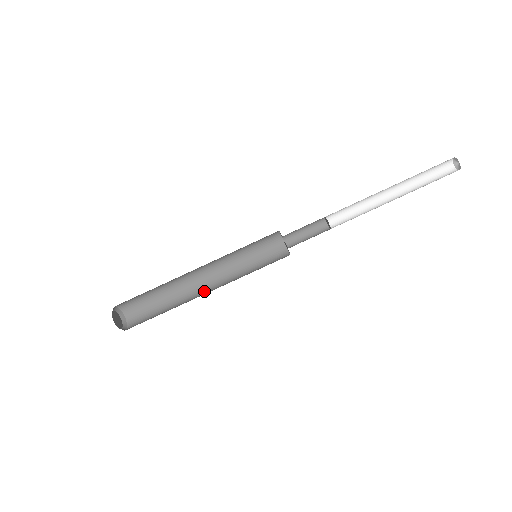
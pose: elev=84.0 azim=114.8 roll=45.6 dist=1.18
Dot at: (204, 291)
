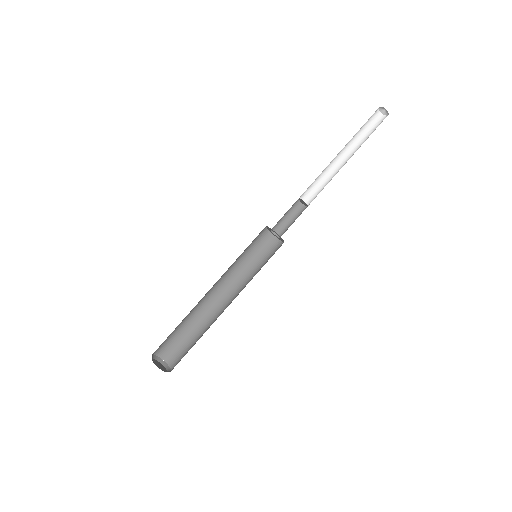
Dot at: occluded
